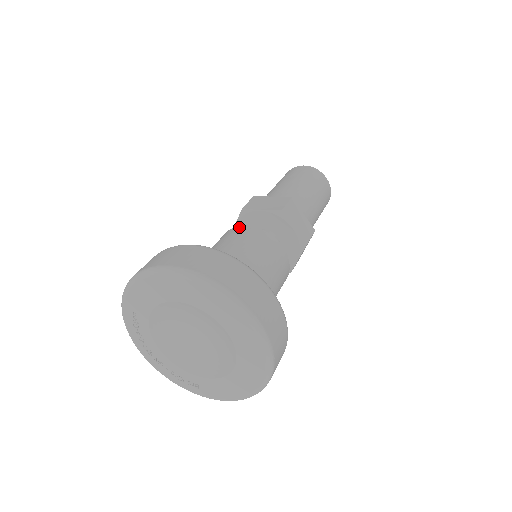
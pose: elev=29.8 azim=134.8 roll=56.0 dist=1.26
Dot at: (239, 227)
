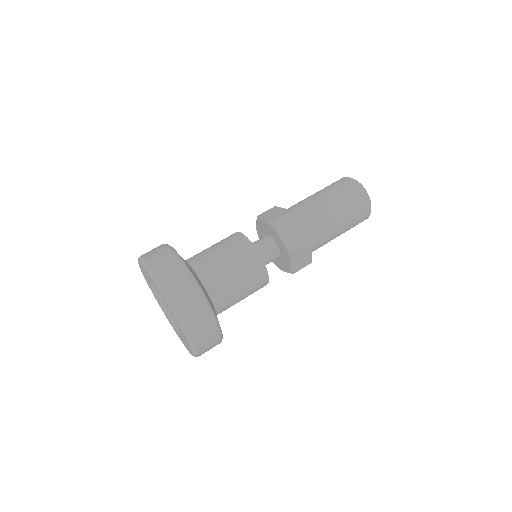
Dot at: (236, 233)
